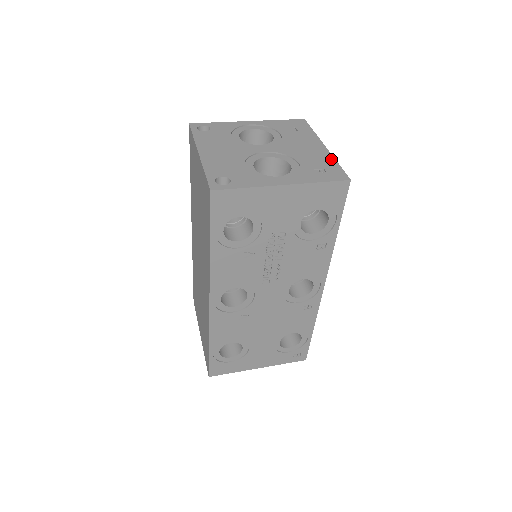
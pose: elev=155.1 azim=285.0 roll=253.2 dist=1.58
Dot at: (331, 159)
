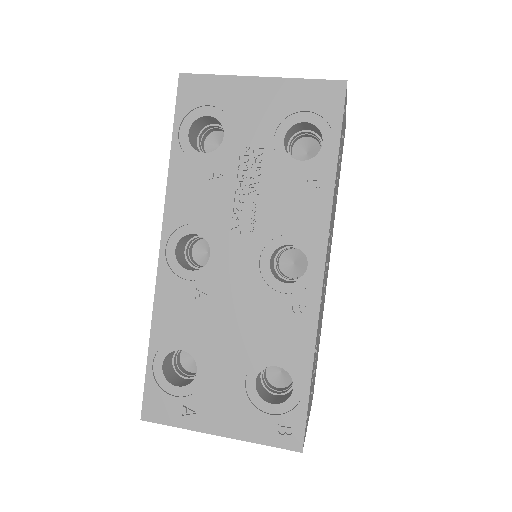
Dot at: occluded
